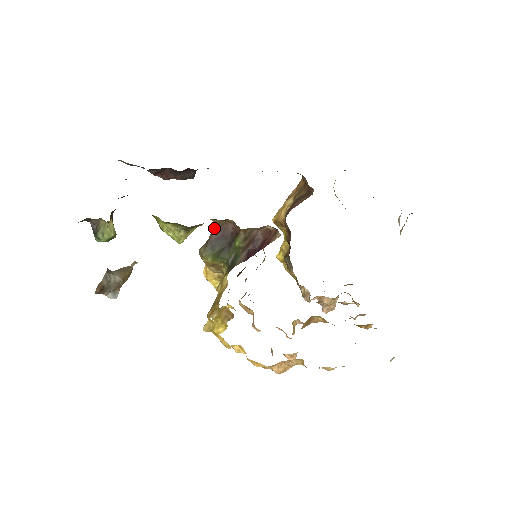
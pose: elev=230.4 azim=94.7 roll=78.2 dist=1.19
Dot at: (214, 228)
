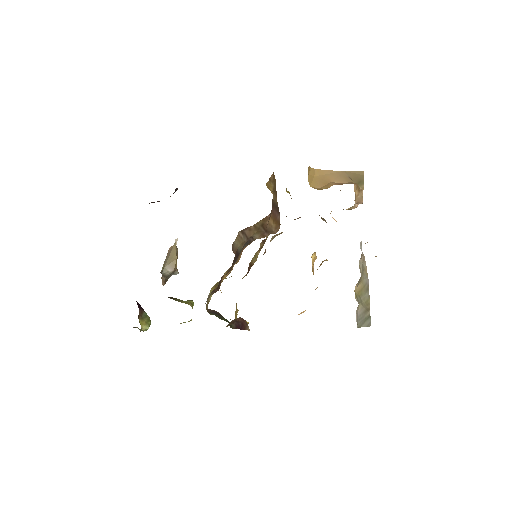
Dot at: occluded
